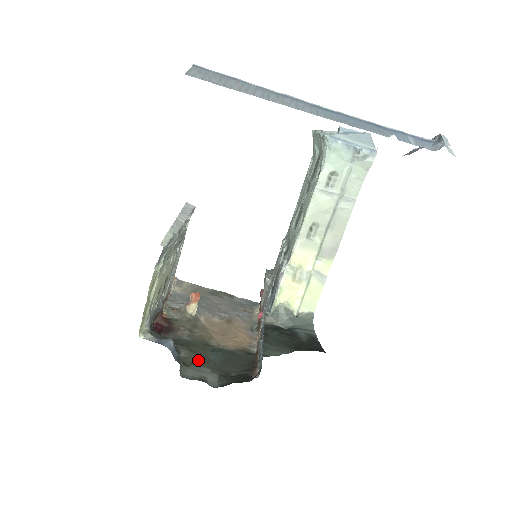
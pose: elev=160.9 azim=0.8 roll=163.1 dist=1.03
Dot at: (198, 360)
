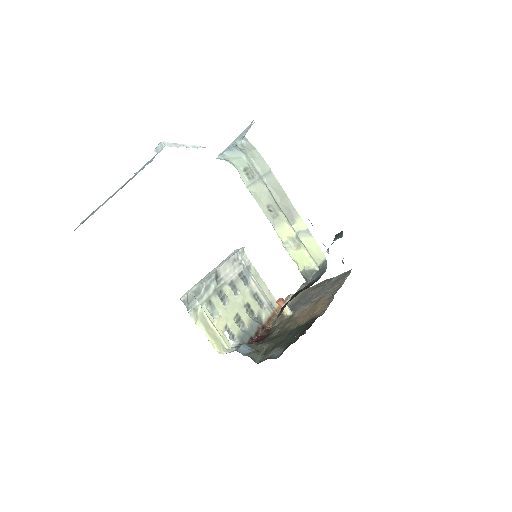
Dot at: (275, 346)
